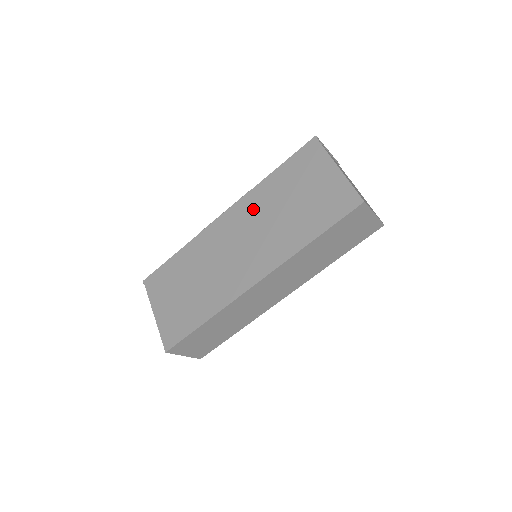
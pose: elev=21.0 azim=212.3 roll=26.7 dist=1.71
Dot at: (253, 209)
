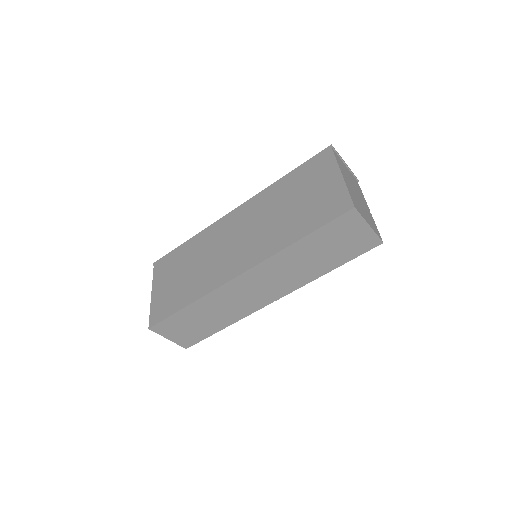
Dot at: (259, 207)
